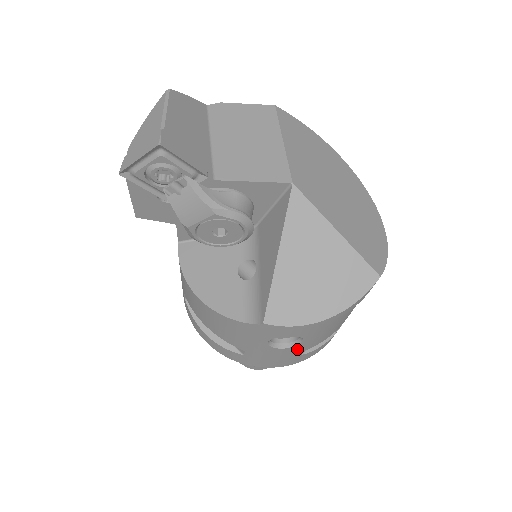
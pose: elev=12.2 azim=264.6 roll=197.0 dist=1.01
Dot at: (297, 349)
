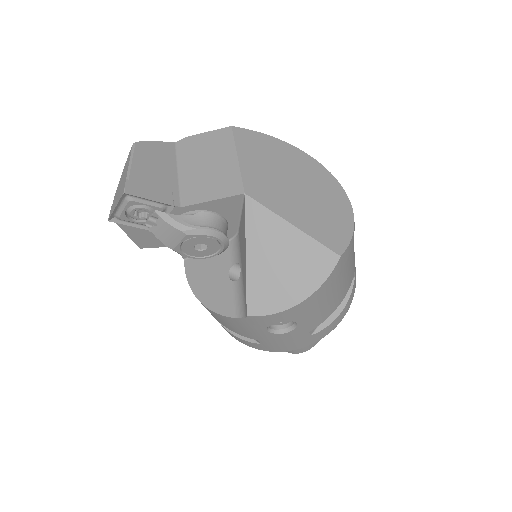
Dot at: (300, 331)
